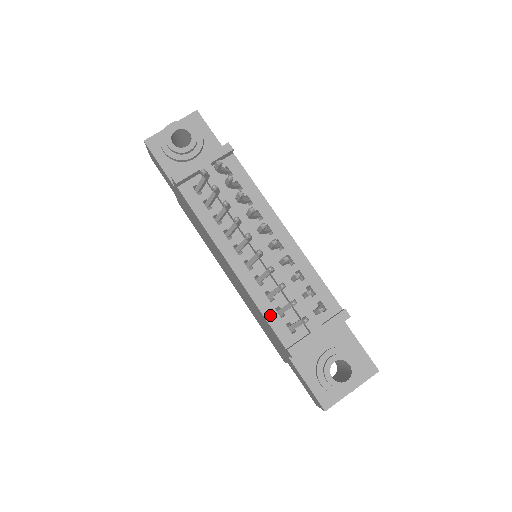
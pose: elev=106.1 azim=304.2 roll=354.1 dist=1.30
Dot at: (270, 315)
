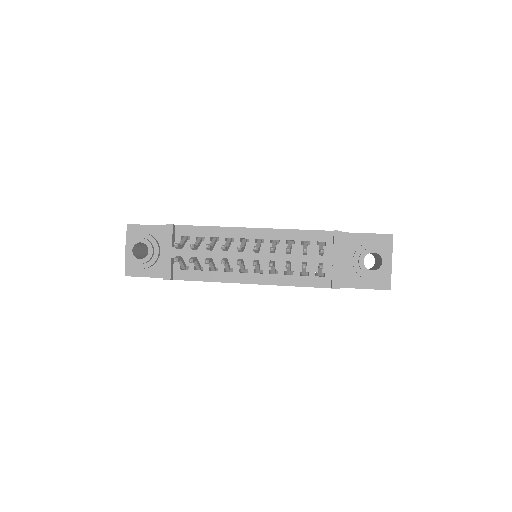
Dot at: (301, 282)
